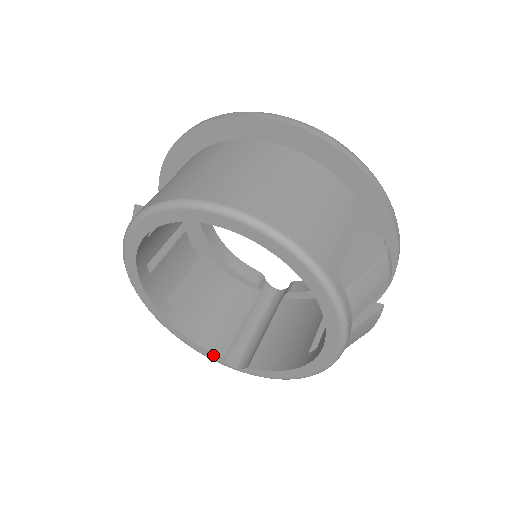
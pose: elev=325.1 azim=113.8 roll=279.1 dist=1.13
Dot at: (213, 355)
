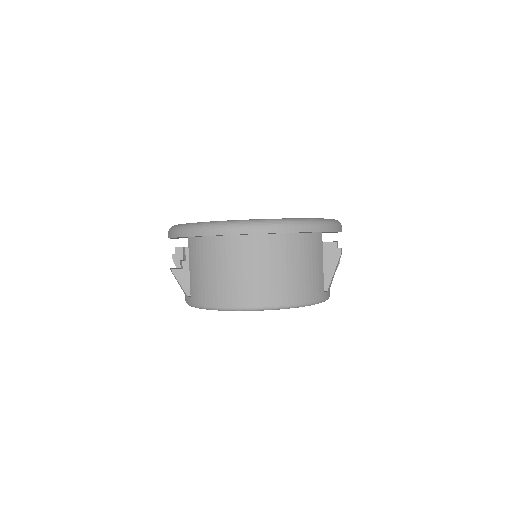
Dot at: occluded
